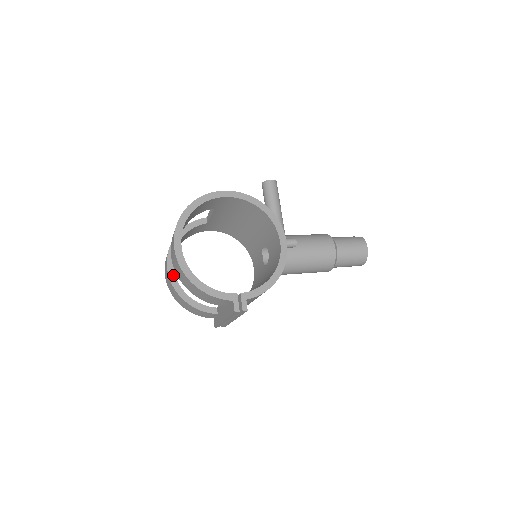
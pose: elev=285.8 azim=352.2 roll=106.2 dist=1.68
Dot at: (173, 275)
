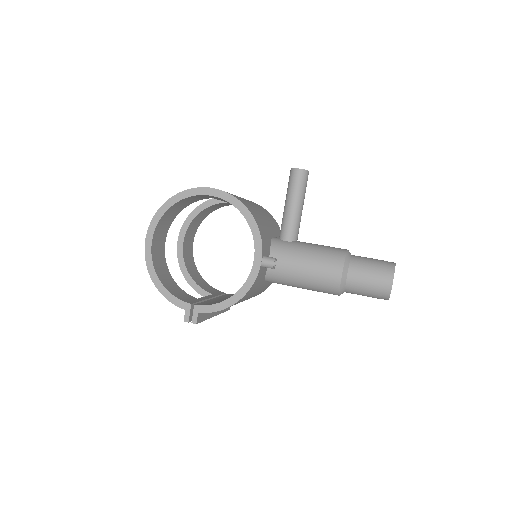
Dot at: (181, 251)
